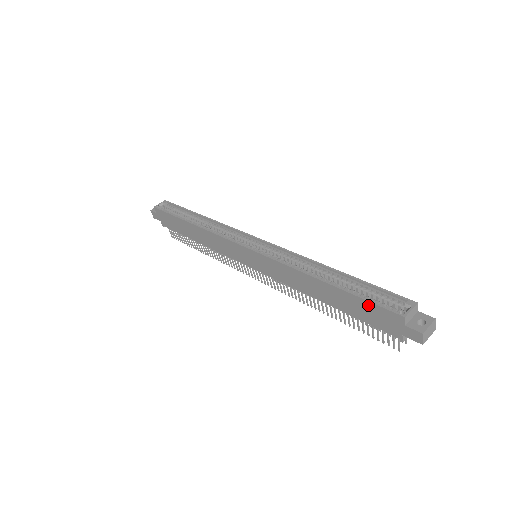
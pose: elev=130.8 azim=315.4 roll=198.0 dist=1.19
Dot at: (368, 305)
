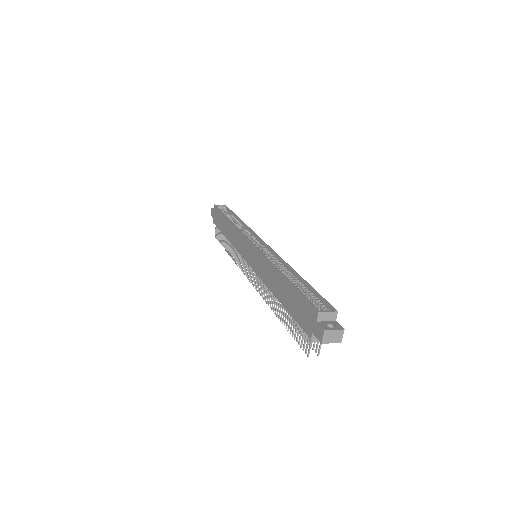
Dot at: (301, 299)
